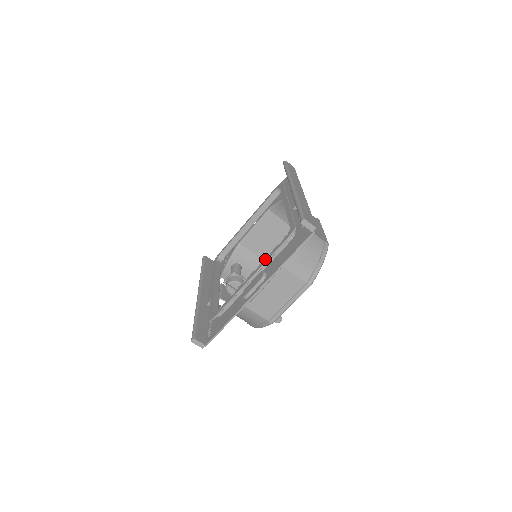
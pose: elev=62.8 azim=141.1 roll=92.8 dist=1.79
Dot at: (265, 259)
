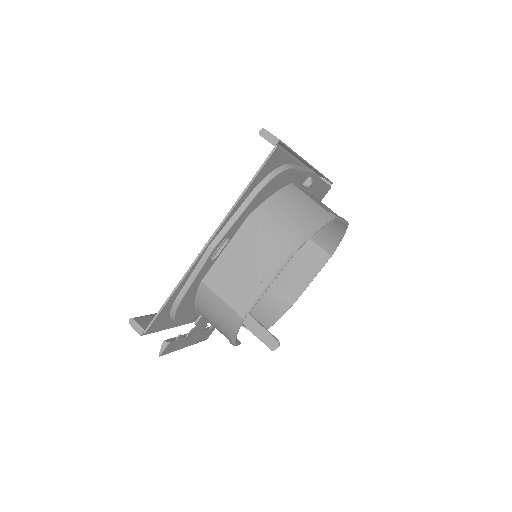
Dot at: occluded
